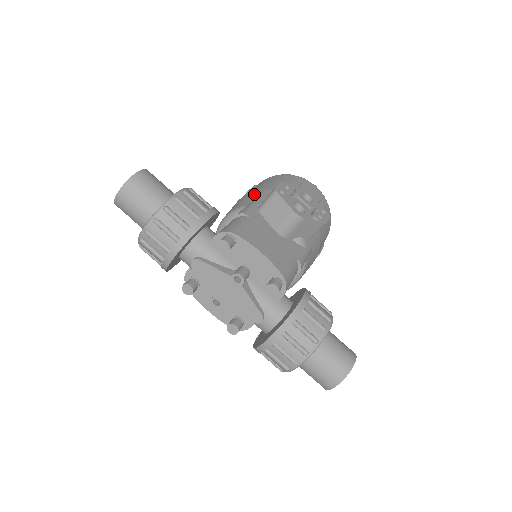
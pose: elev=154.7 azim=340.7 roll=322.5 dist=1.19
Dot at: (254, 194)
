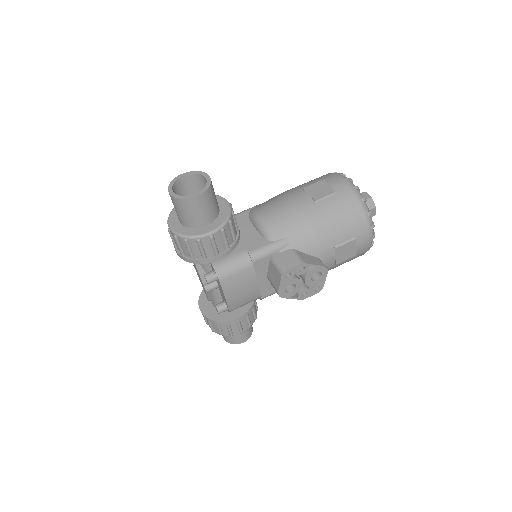
Dot at: (298, 227)
